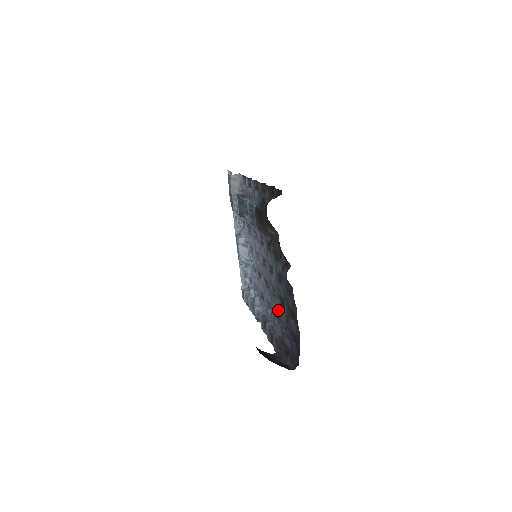
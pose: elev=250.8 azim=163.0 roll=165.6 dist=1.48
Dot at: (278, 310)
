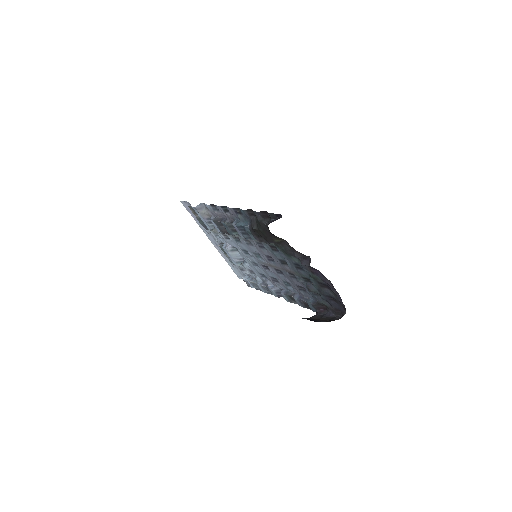
Dot at: (306, 286)
